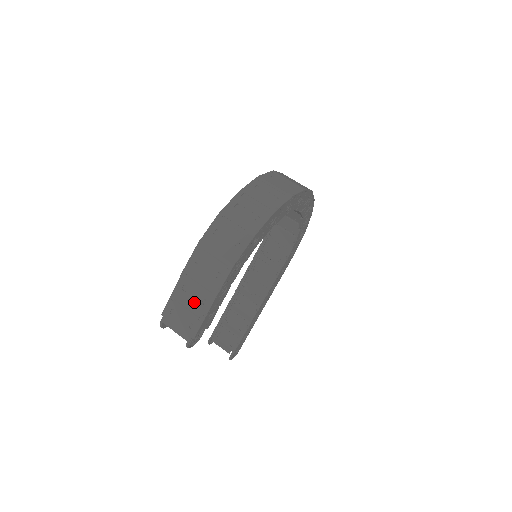
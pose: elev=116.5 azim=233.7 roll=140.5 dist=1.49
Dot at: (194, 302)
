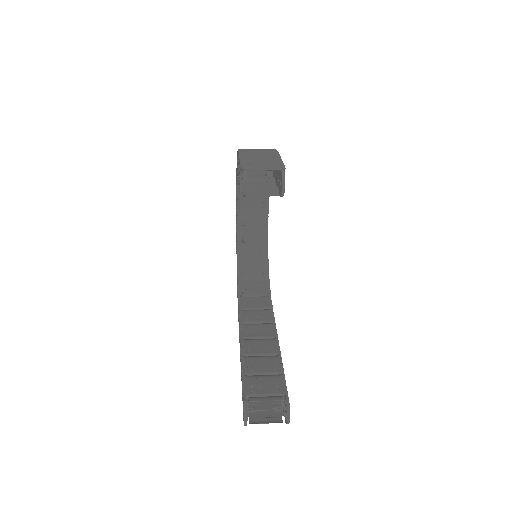
Dot at: (264, 158)
